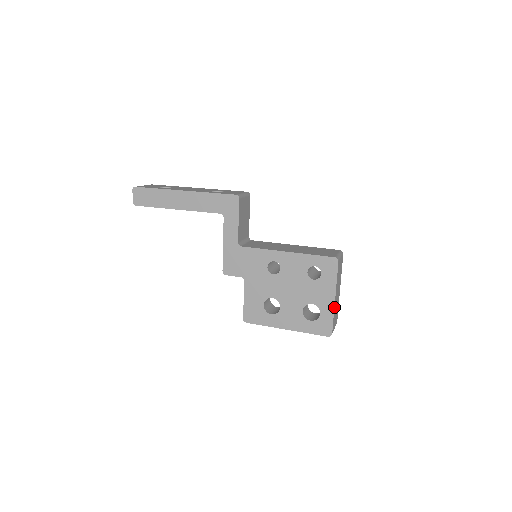
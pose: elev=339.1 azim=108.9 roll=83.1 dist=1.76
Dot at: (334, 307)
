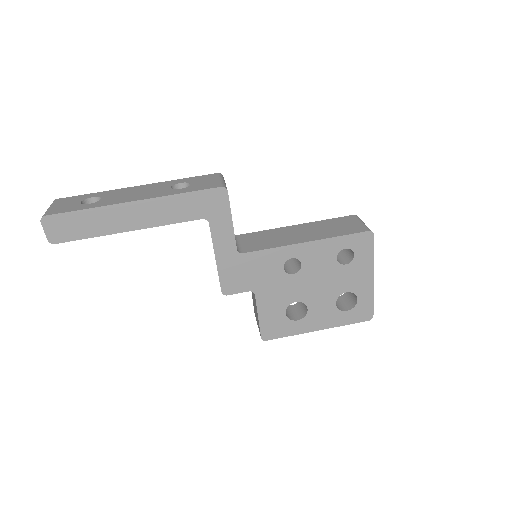
Dot at: (373, 287)
